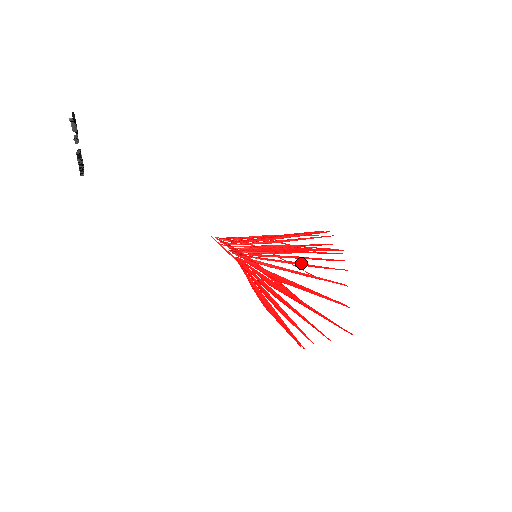
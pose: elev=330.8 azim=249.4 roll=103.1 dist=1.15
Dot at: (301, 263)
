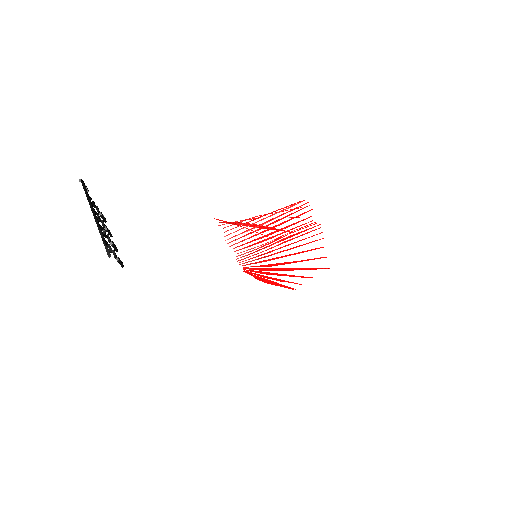
Dot at: (290, 249)
